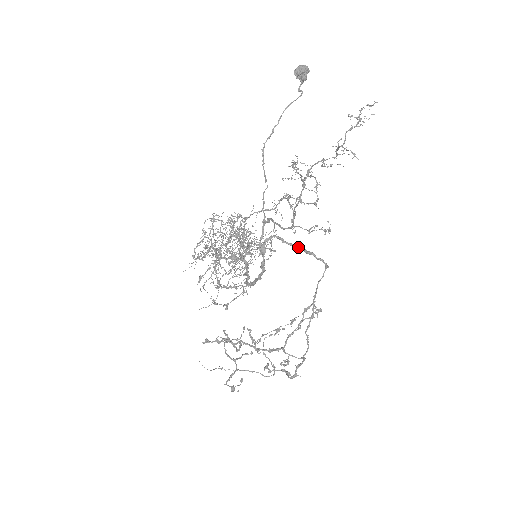
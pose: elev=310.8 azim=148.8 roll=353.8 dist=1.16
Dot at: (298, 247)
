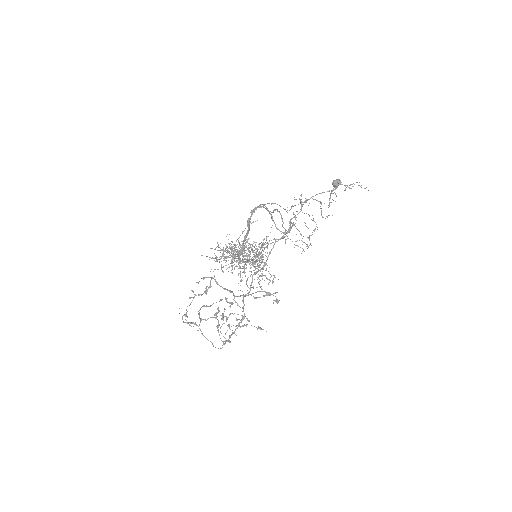
Dot at: (273, 211)
